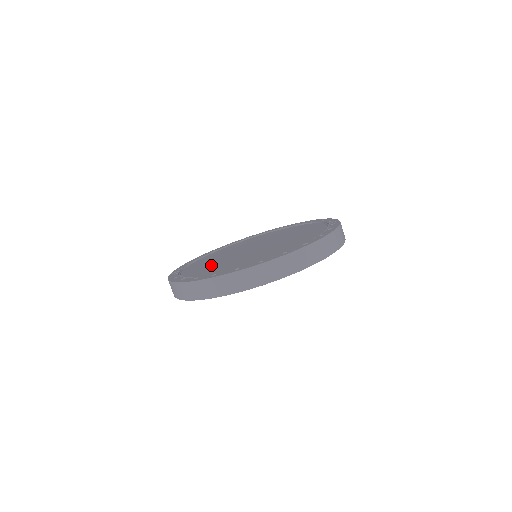
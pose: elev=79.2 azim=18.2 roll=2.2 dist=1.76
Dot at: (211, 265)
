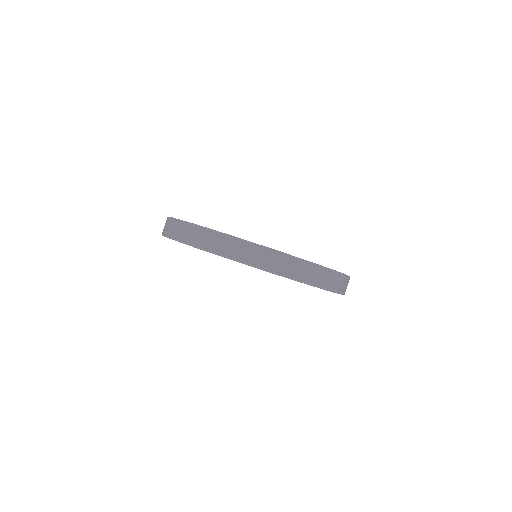
Dot at: occluded
